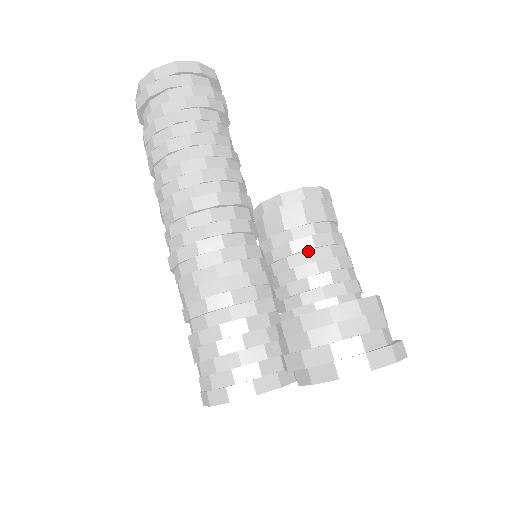
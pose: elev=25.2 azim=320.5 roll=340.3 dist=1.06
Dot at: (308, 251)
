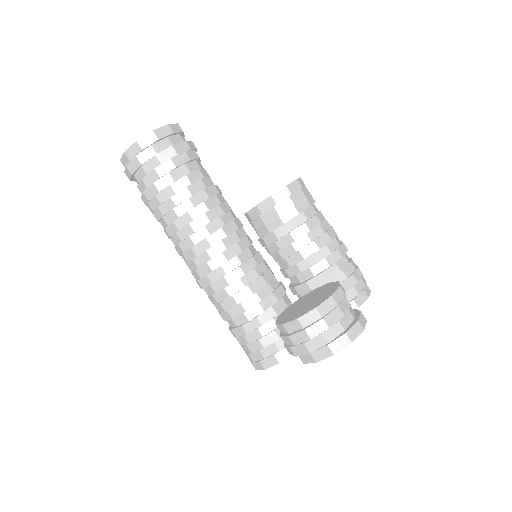
Dot at: (291, 245)
